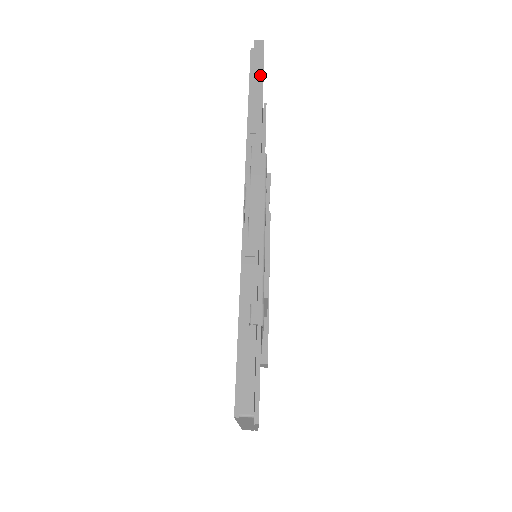
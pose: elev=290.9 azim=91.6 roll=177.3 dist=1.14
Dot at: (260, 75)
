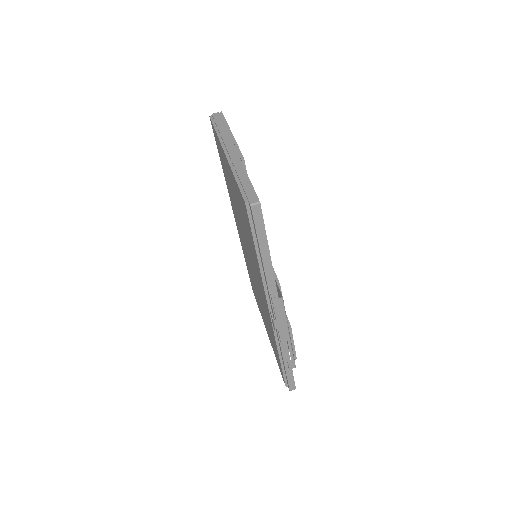
Dot at: (264, 240)
